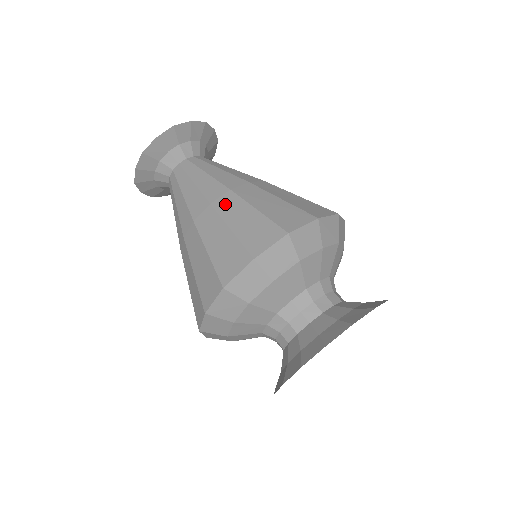
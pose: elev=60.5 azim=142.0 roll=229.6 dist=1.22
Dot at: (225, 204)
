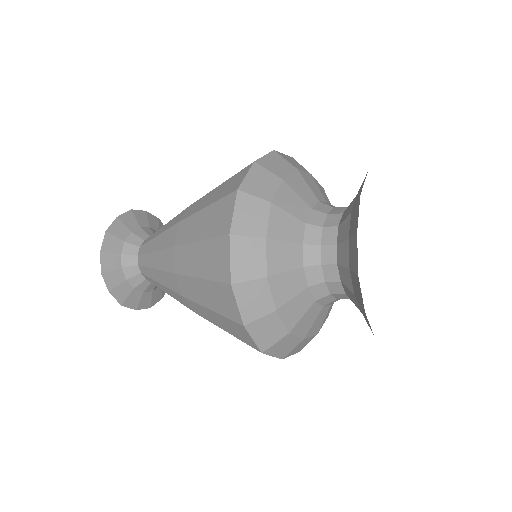
Dot at: (183, 233)
